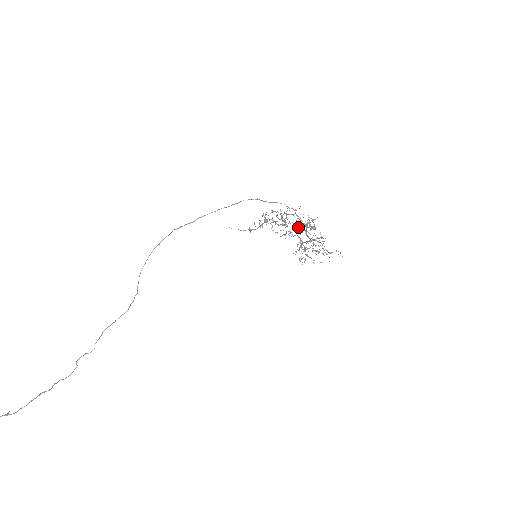
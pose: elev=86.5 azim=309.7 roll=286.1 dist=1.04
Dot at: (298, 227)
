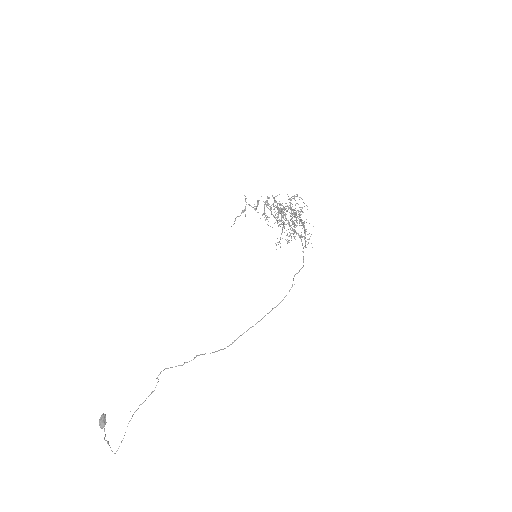
Dot at: (294, 231)
